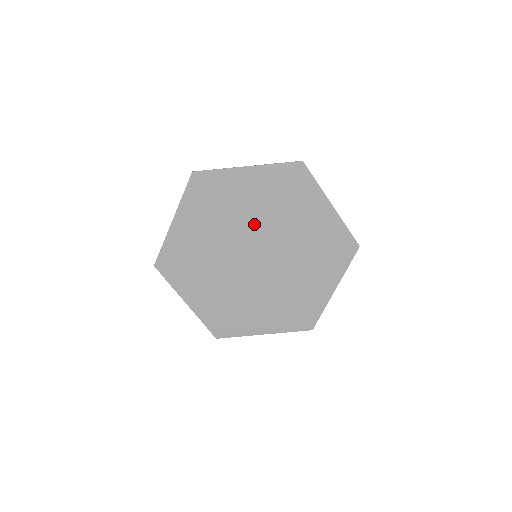
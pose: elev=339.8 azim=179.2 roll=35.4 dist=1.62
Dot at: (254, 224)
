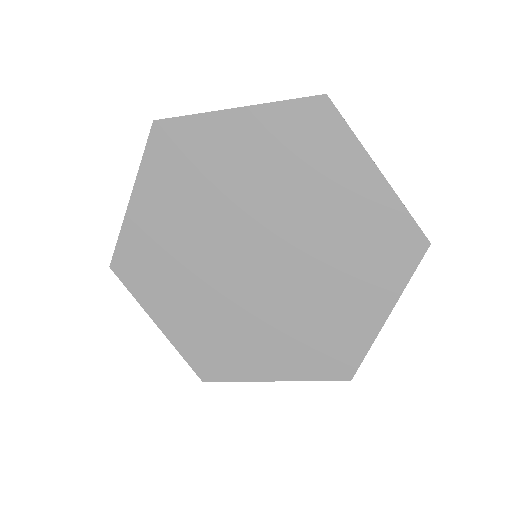
Dot at: (251, 204)
